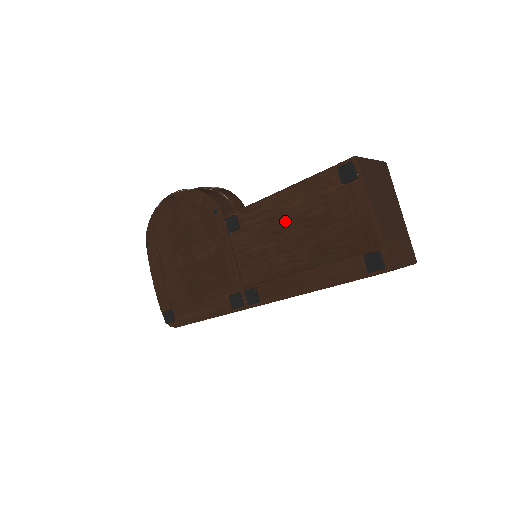
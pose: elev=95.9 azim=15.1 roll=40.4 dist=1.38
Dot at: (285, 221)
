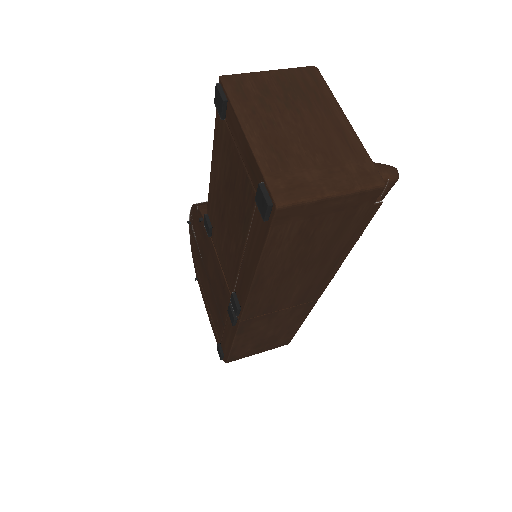
Dot at: (221, 198)
